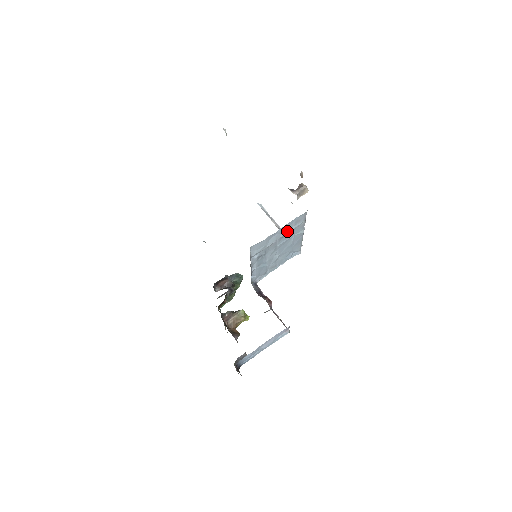
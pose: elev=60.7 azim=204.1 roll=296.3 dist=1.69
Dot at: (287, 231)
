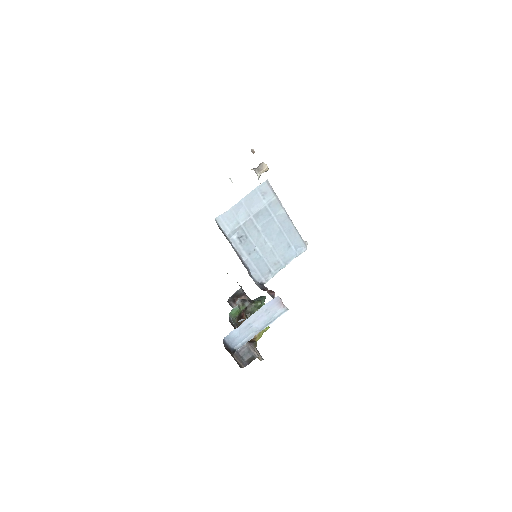
Dot at: (258, 206)
